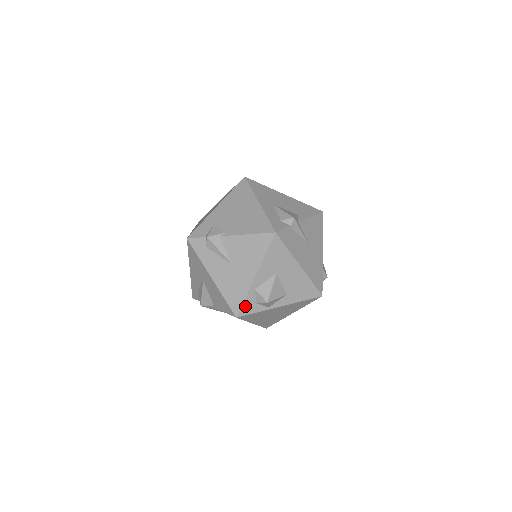
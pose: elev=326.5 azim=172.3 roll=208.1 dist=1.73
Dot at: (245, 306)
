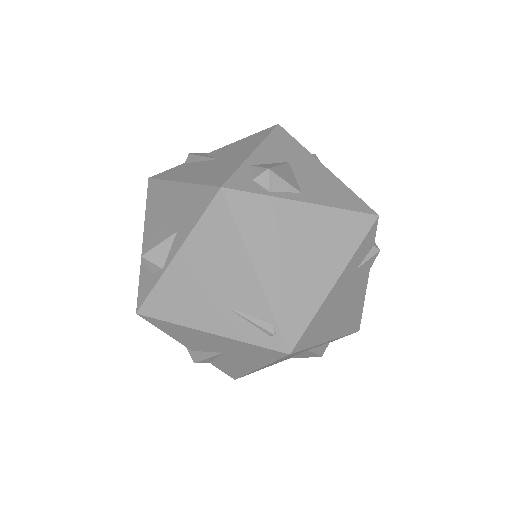
Dot at: (141, 289)
